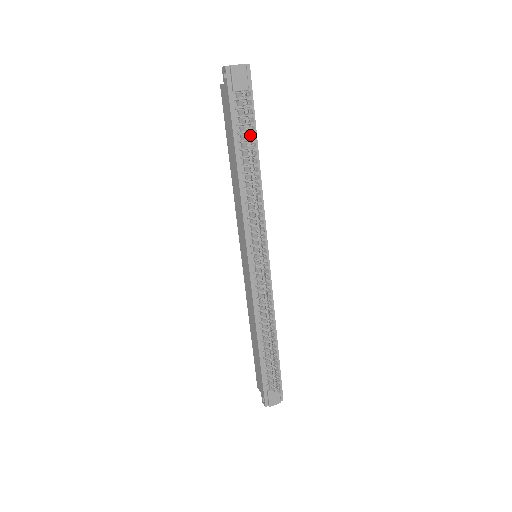
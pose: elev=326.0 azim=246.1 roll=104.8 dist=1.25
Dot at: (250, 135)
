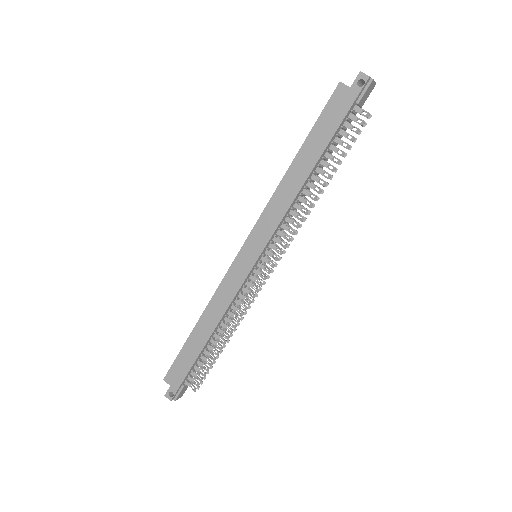
Dot at: (341, 151)
